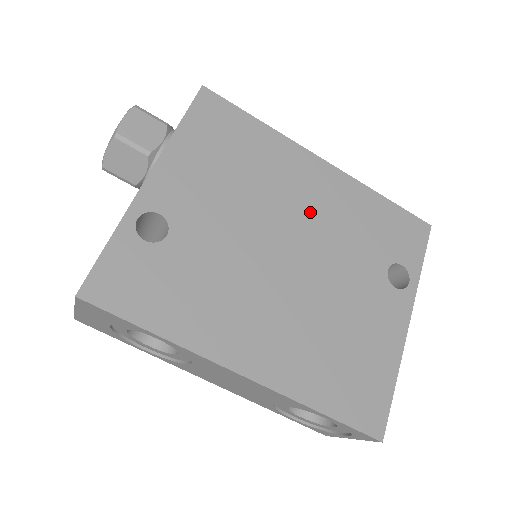
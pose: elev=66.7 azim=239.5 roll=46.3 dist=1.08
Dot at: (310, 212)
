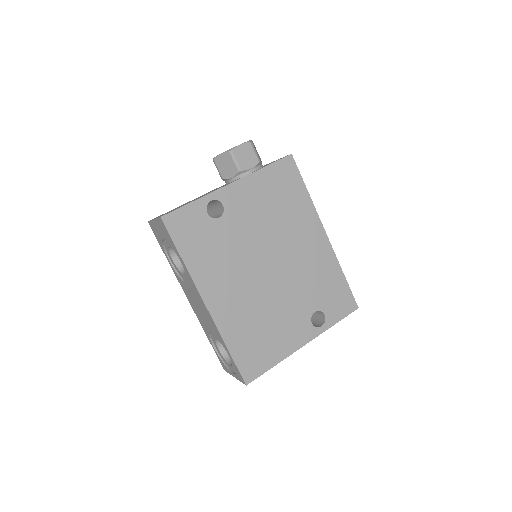
Dot at: (297, 255)
